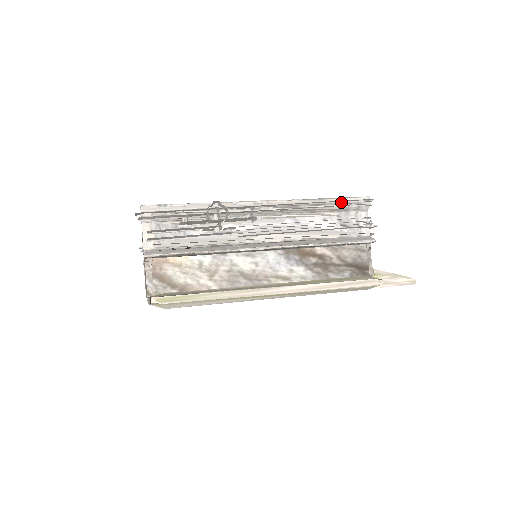
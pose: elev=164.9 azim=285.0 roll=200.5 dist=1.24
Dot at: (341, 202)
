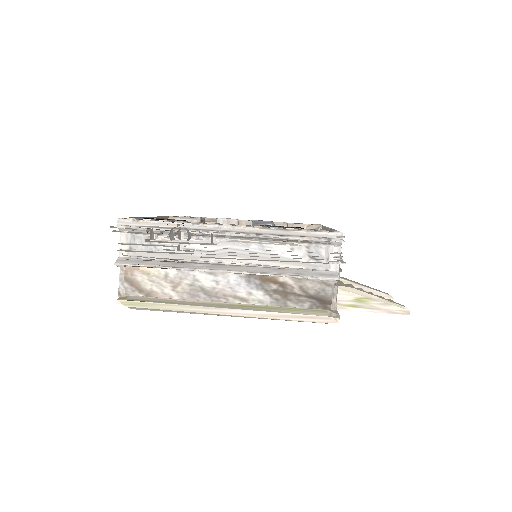
Dot at: (310, 235)
